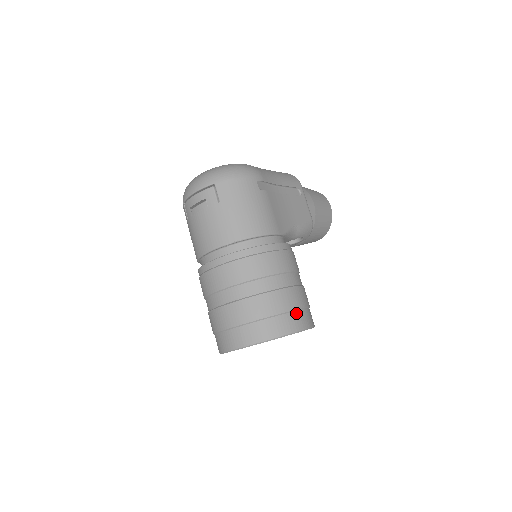
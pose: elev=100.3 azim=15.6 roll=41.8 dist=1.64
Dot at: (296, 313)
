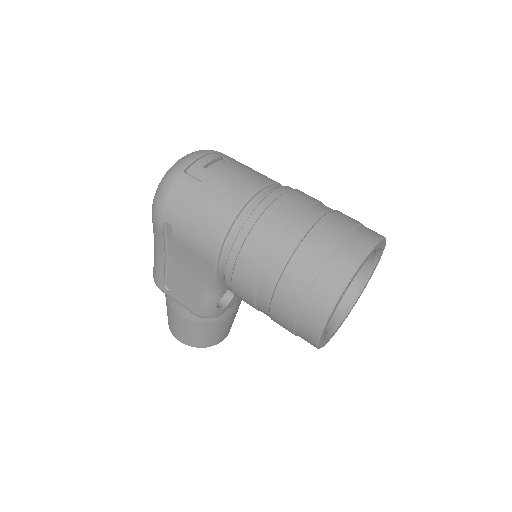
Dot at: occluded
